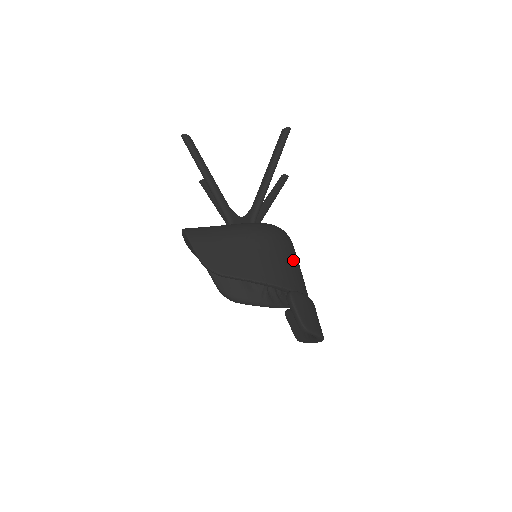
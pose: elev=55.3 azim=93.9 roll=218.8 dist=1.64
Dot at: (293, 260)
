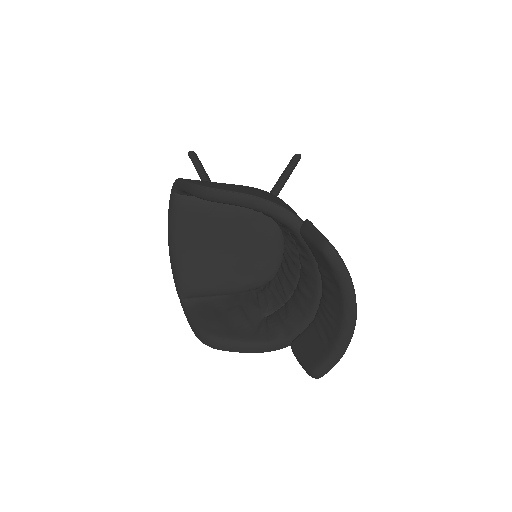
Dot at: occluded
